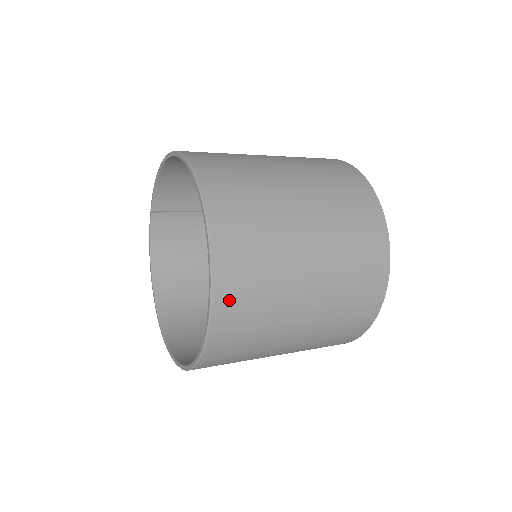
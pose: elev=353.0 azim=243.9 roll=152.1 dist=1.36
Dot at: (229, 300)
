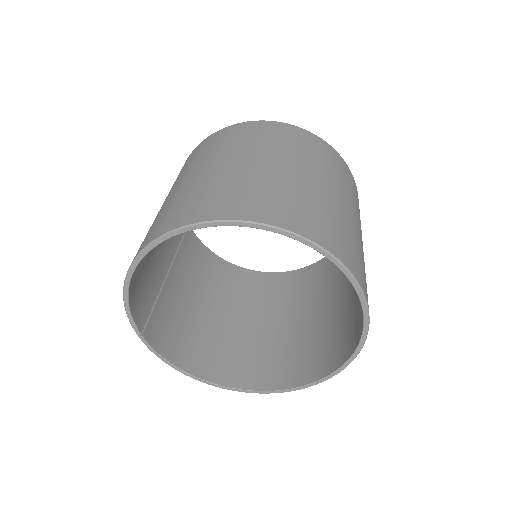
Dot at: (354, 266)
